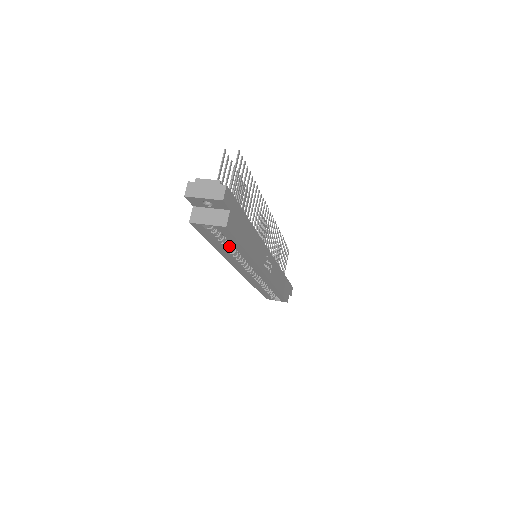
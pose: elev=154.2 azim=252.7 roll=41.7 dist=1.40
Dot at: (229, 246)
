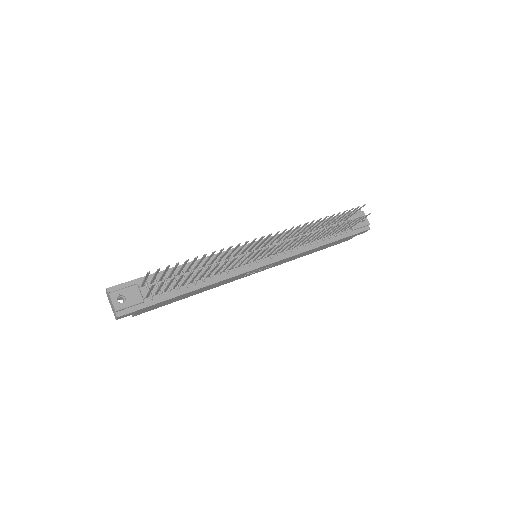
Dot at: occluded
